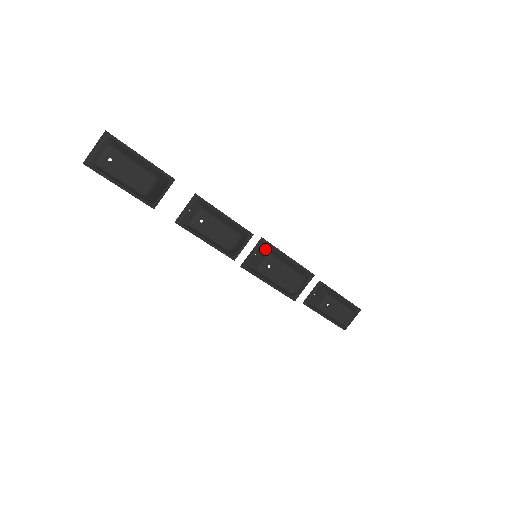
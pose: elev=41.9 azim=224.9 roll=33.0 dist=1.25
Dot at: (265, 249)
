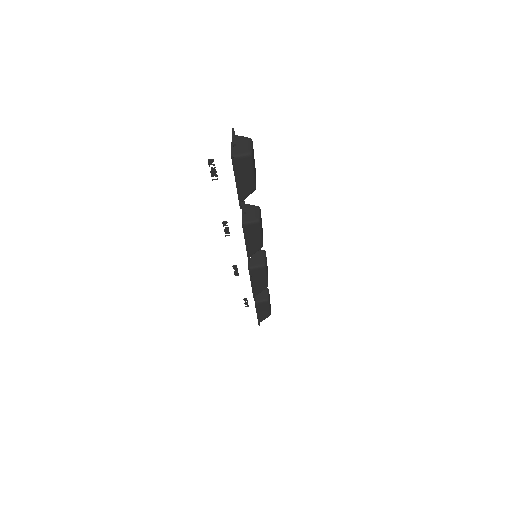
Dot at: occluded
